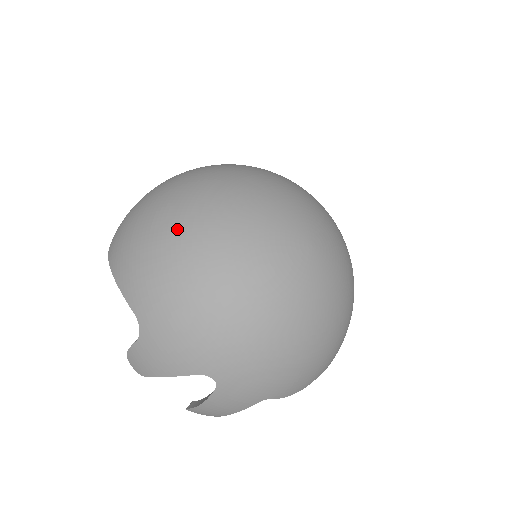
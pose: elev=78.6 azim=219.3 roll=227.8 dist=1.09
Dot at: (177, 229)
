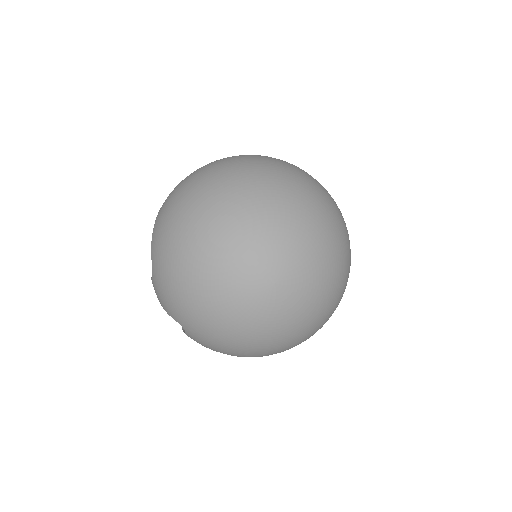
Dot at: (186, 227)
